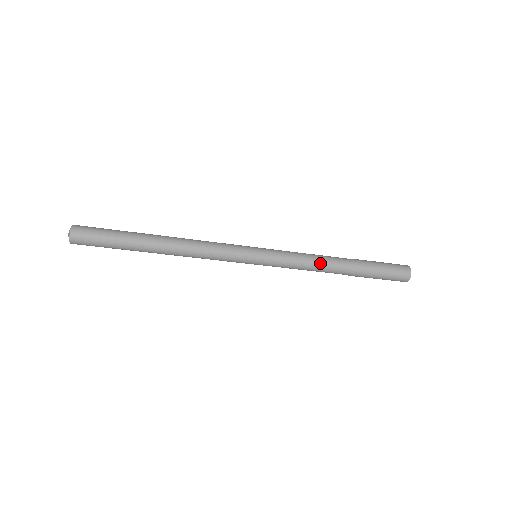
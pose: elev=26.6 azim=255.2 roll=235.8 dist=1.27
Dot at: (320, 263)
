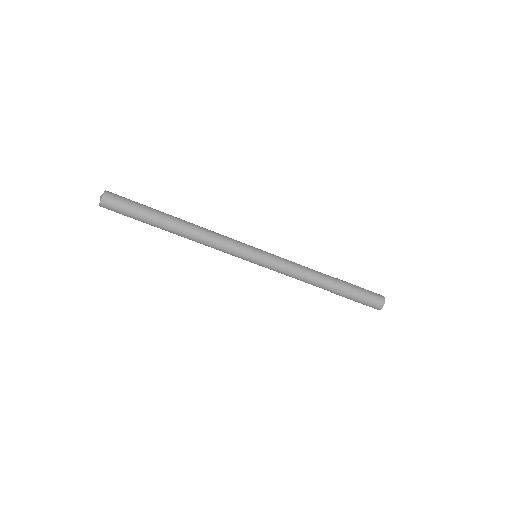
Dot at: (310, 272)
